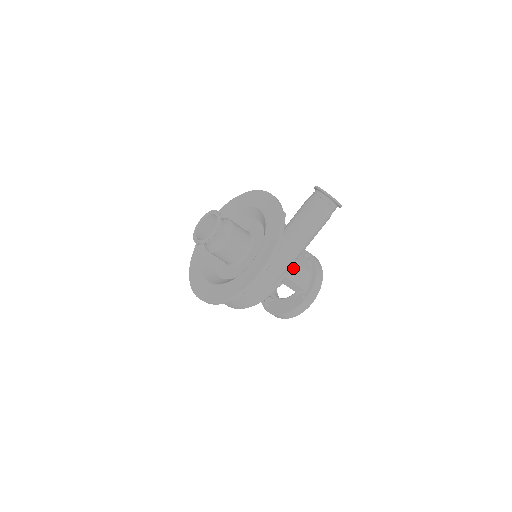
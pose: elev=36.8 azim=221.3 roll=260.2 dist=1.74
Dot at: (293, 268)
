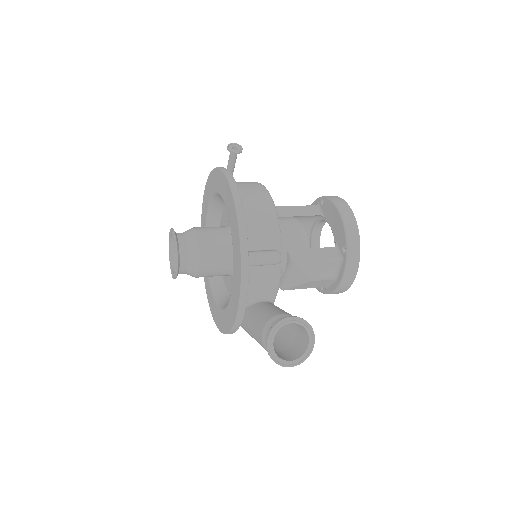
Dot at: (299, 284)
